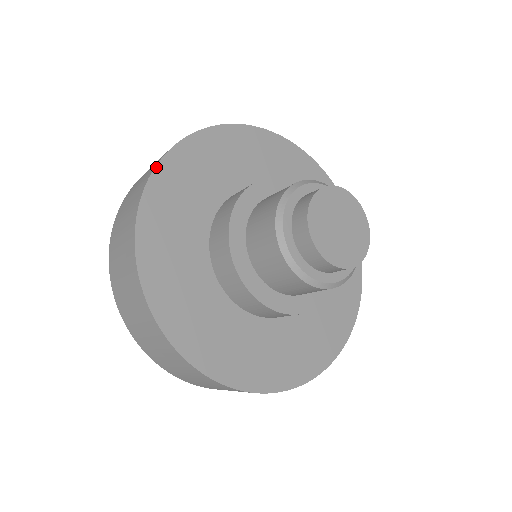
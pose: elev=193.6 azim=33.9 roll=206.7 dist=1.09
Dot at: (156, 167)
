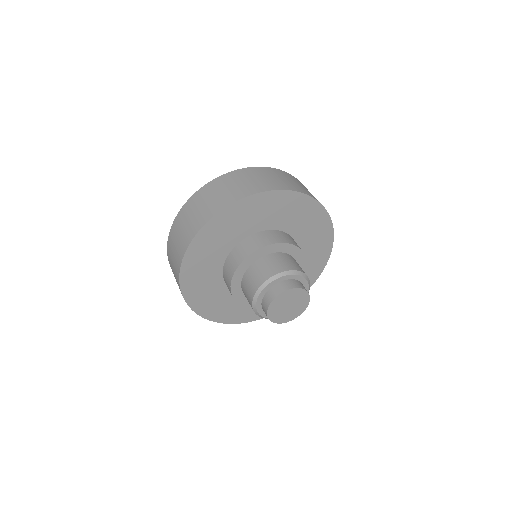
Dot at: (182, 264)
